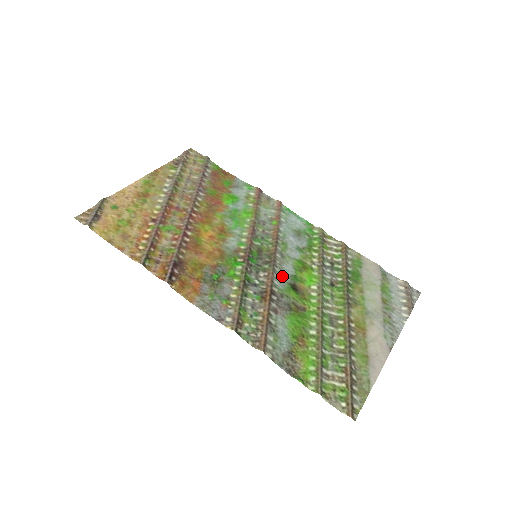
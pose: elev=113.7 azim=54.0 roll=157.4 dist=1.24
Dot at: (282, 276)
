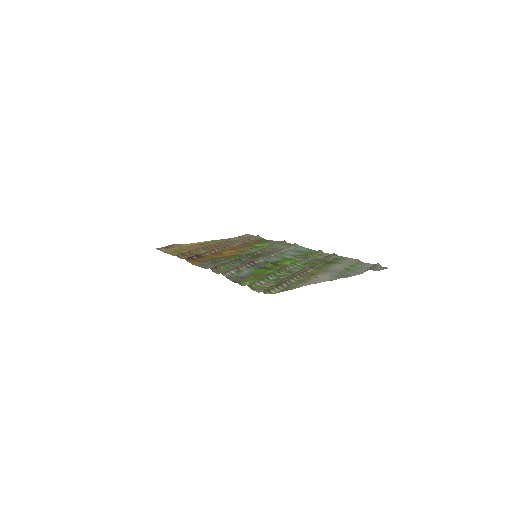
Dot at: (268, 260)
